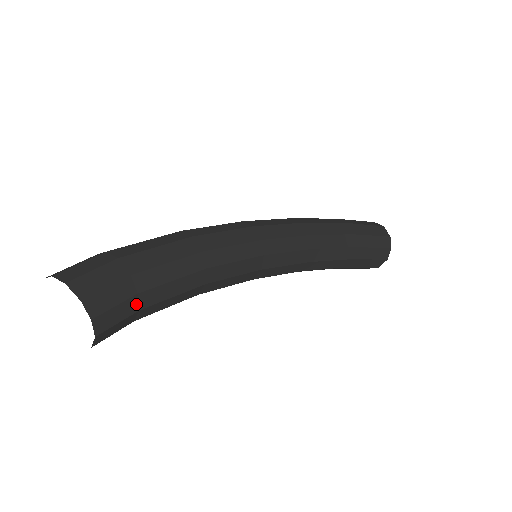
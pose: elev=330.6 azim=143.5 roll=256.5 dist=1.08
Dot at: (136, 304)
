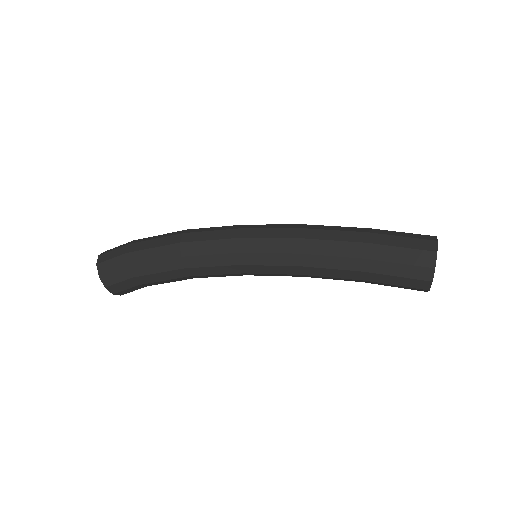
Dot at: (135, 282)
